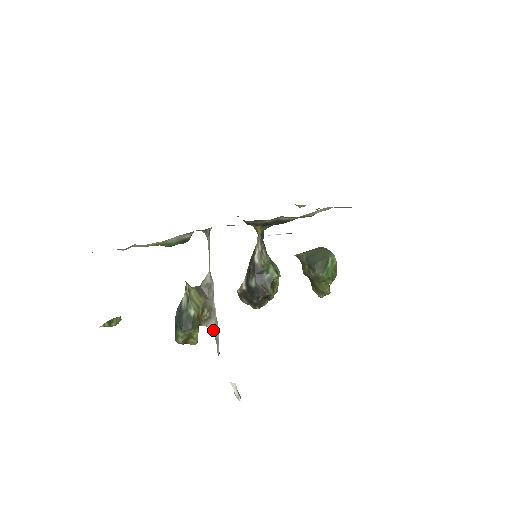
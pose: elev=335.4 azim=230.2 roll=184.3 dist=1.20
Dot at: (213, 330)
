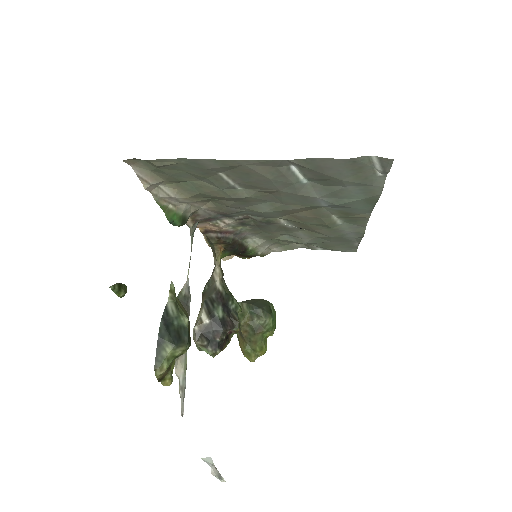
Dot at: (180, 372)
